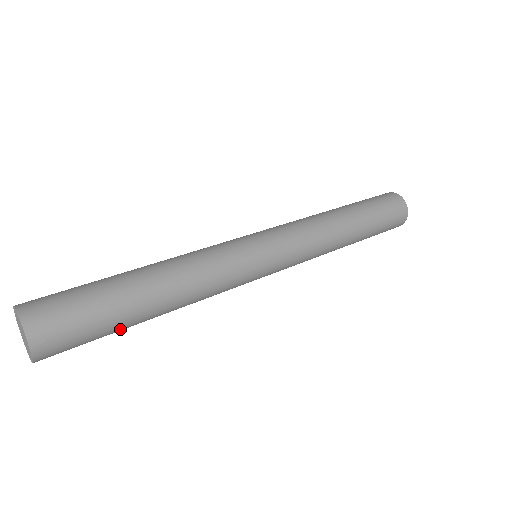
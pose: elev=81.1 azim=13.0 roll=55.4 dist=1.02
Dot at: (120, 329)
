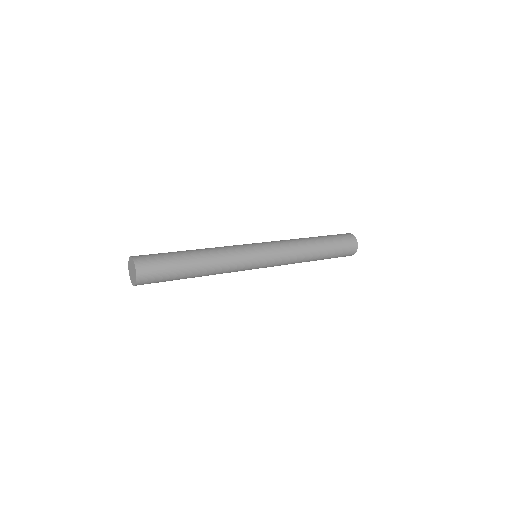
Dot at: (178, 276)
